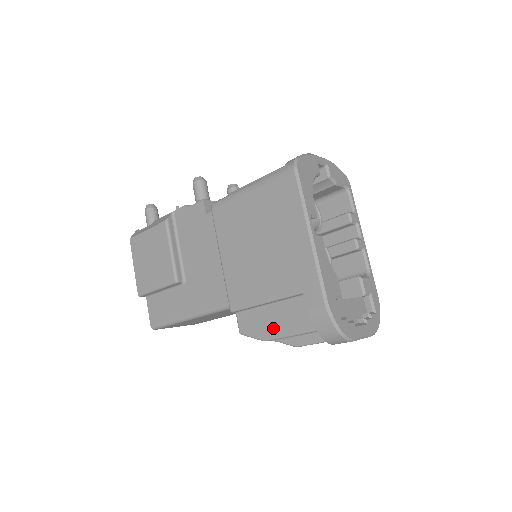
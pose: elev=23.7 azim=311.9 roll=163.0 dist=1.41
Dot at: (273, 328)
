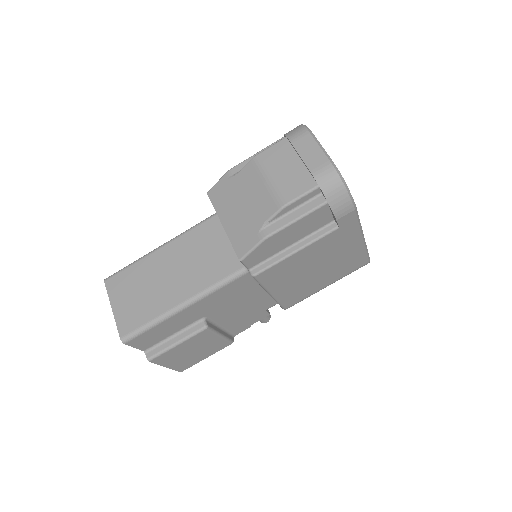
Dot at: occluded
